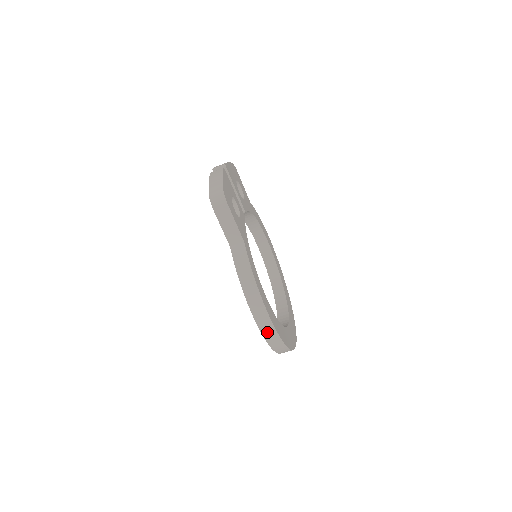
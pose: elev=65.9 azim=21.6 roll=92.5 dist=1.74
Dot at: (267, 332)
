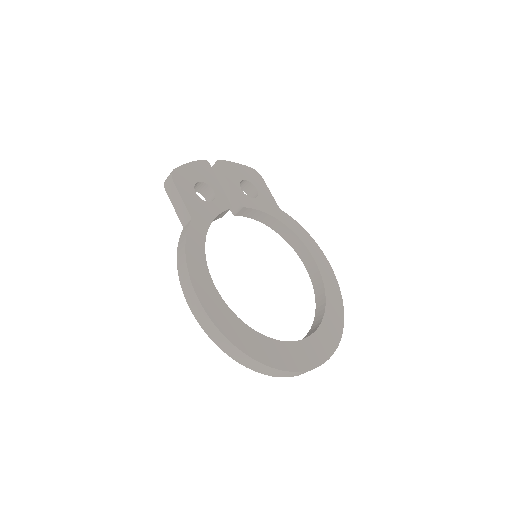
Dot at: (204, 322)
